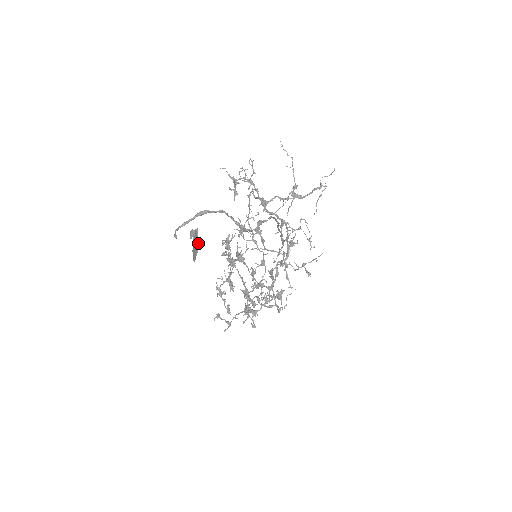
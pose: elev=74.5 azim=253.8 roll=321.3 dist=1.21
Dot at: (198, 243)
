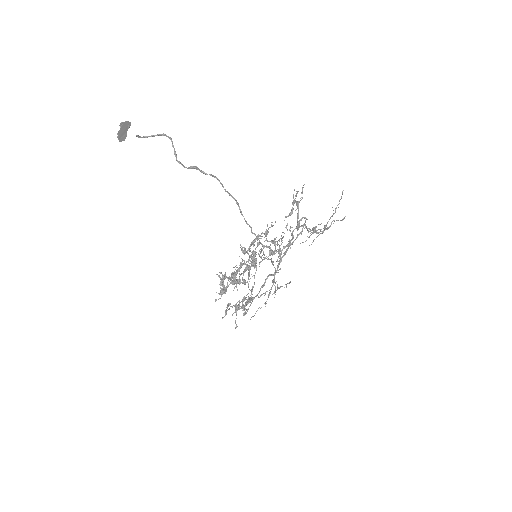
Dot at: (119, 125)
